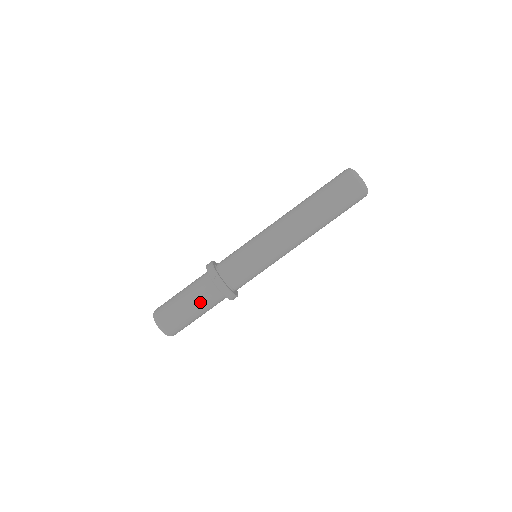
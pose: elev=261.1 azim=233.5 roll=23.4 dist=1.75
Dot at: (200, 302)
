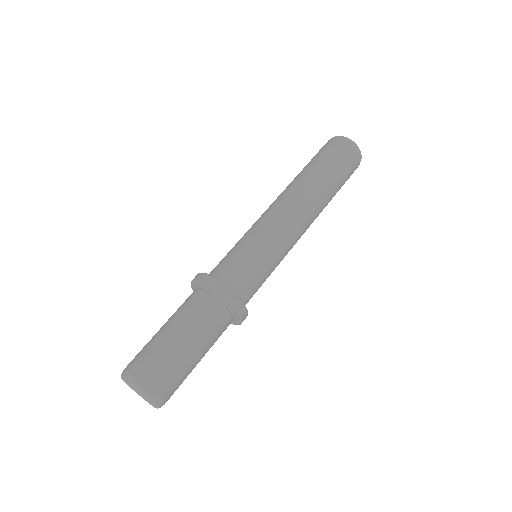
Dot at: (202, 332)
